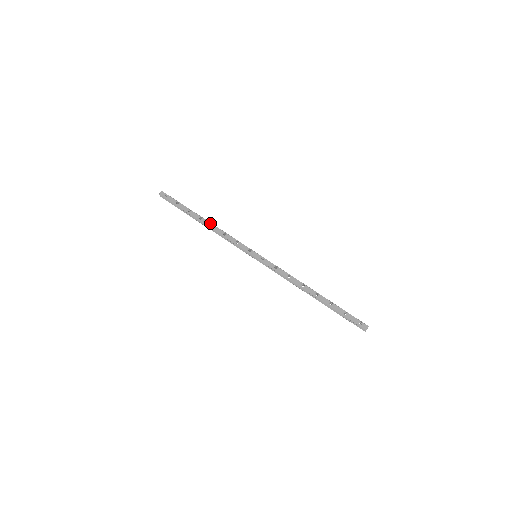
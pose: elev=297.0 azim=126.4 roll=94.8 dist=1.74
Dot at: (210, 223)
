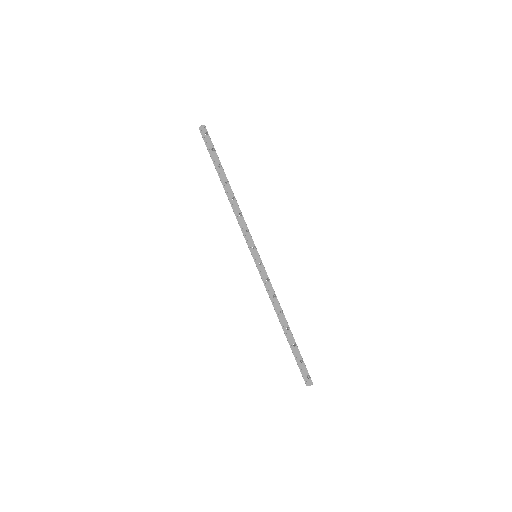
Dot at: (233, 194)
